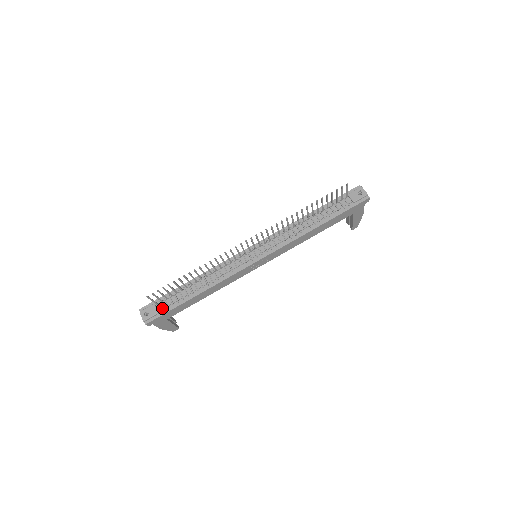
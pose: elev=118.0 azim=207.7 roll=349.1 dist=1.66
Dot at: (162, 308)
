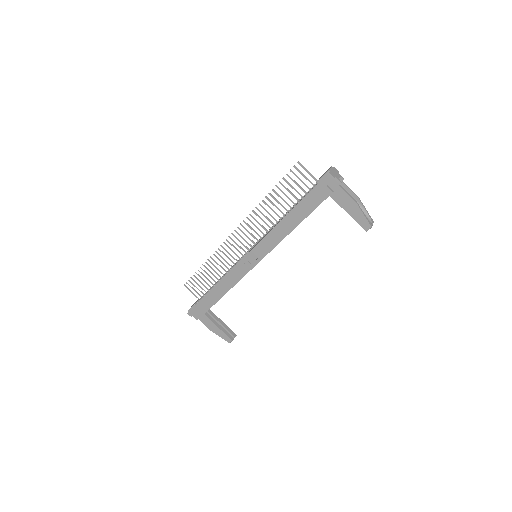
Dot at: (198, 301)
